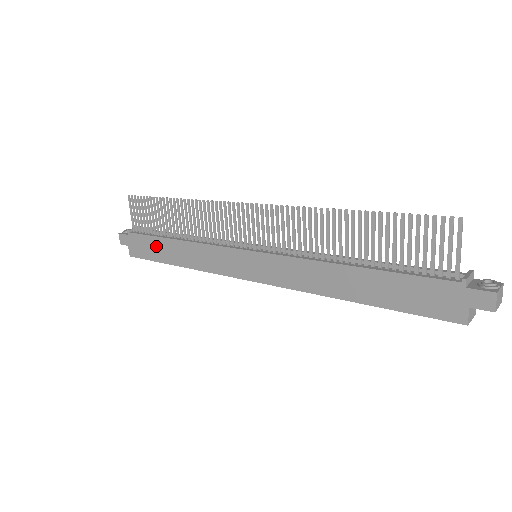
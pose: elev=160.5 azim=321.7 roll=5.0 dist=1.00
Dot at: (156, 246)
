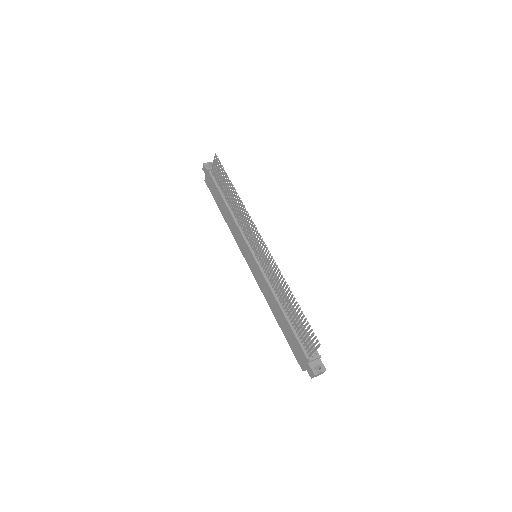
Dot at: (217, 195)
